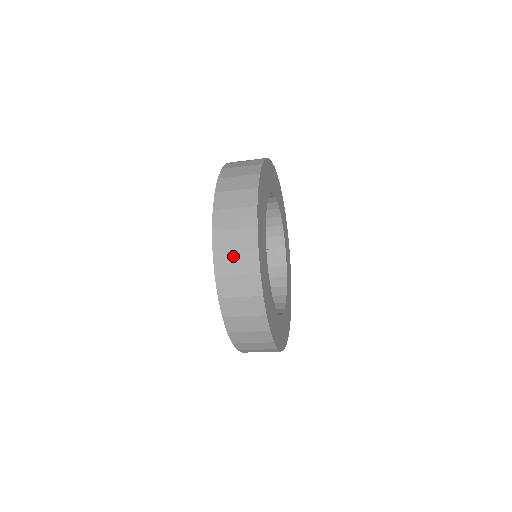
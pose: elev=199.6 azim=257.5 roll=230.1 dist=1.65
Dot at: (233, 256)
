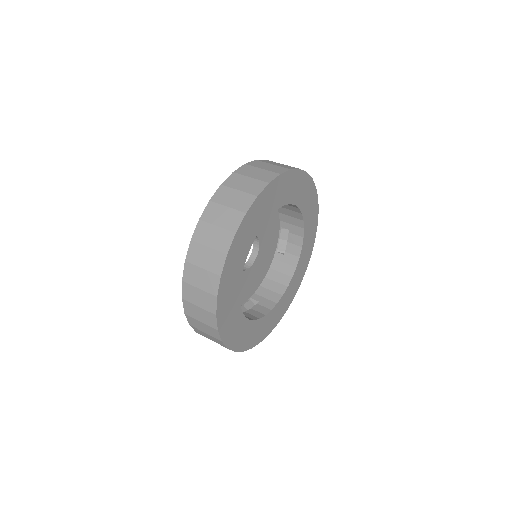
Dot at: occluded
